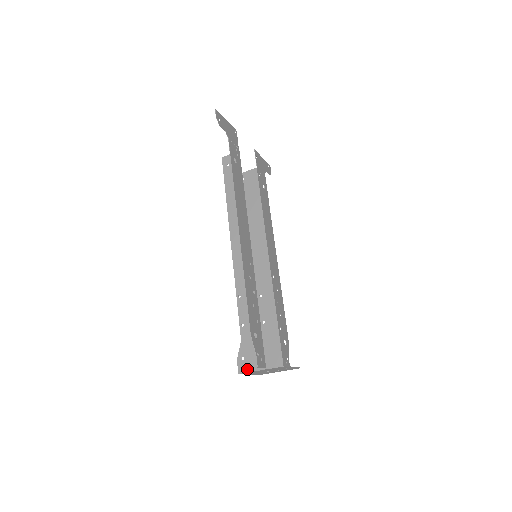
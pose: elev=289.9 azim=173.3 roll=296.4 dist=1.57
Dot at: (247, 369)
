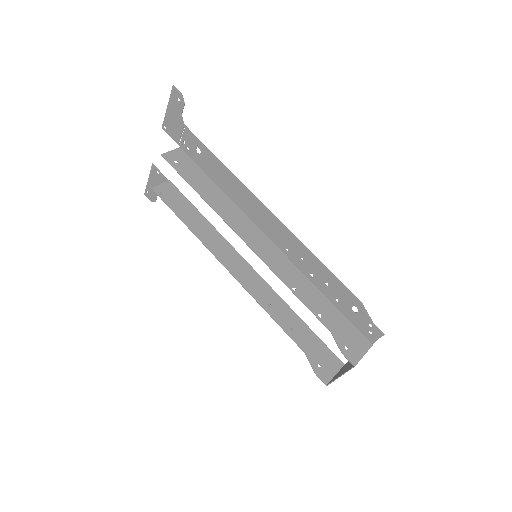
Dot at: (358, 356)
